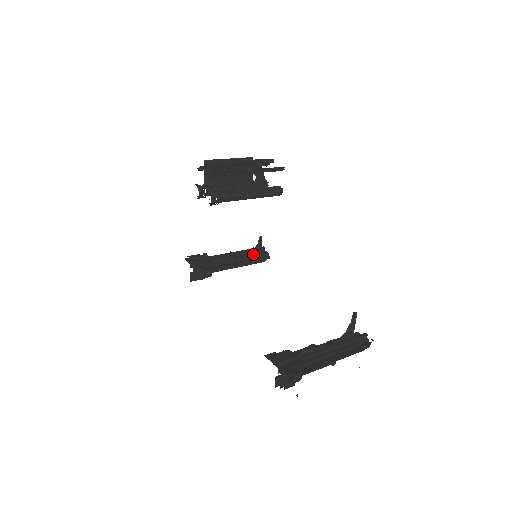
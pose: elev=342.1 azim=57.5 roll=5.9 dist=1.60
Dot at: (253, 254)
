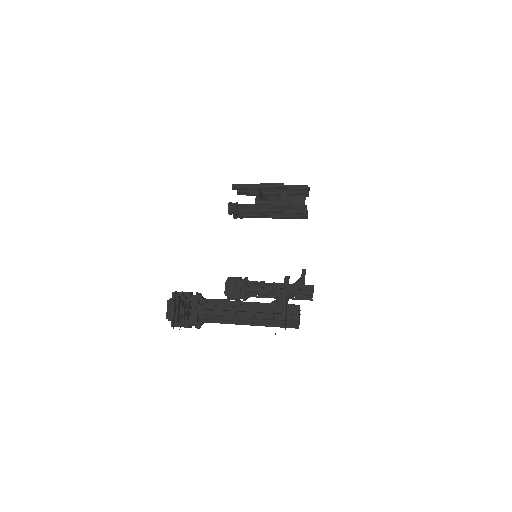
Dot at: (295, 286)
